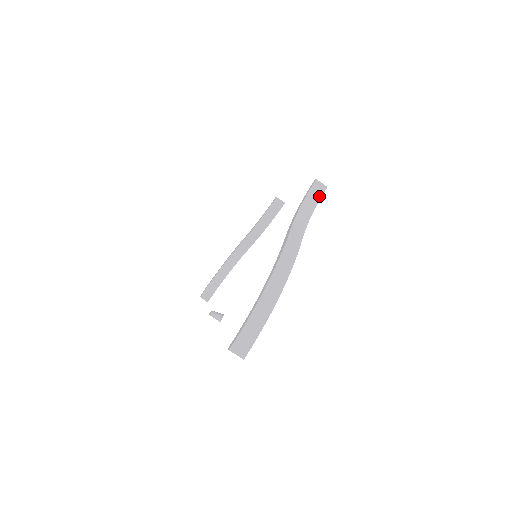
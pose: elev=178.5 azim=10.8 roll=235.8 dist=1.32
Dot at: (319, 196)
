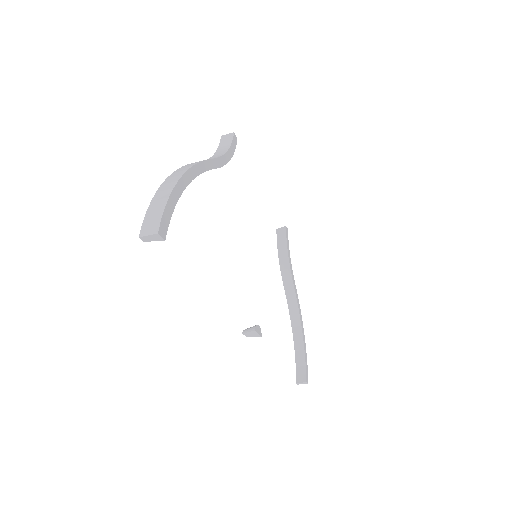
Dot at: (230, 141)
